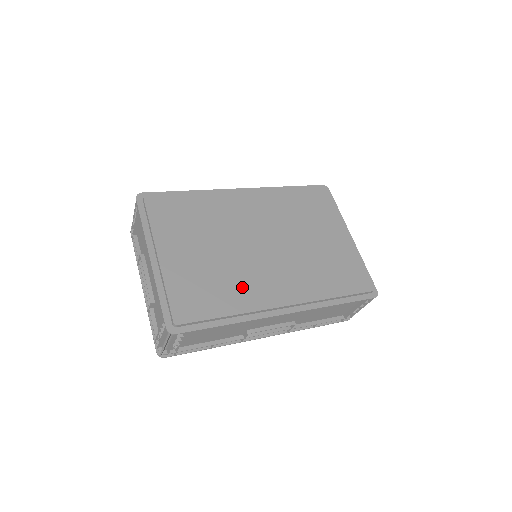
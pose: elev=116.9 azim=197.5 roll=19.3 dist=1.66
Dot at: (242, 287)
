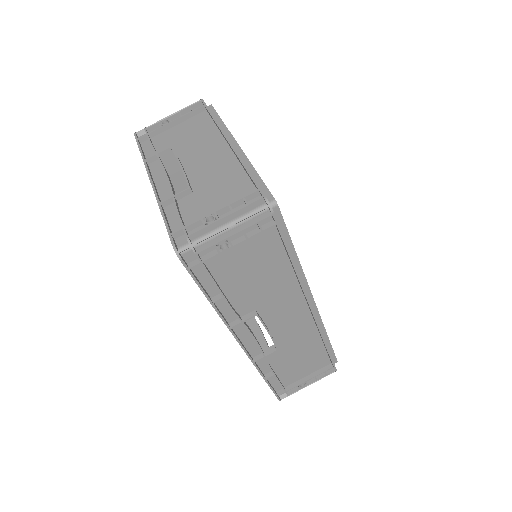
Dot at: occluded
